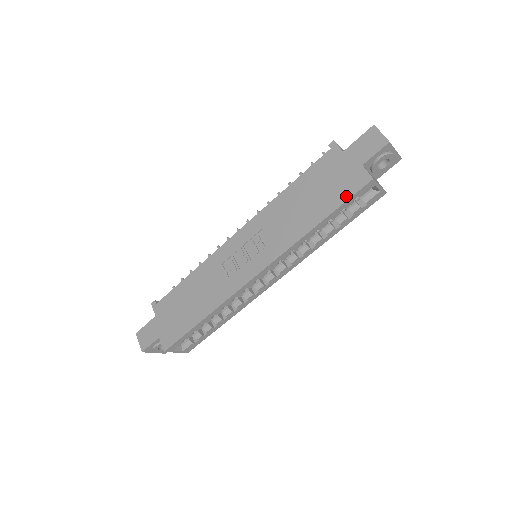
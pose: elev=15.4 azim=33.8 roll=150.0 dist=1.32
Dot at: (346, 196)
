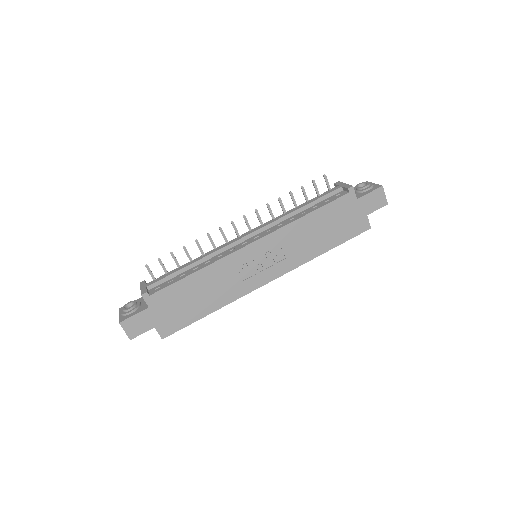
Dot at: (351, 236)
